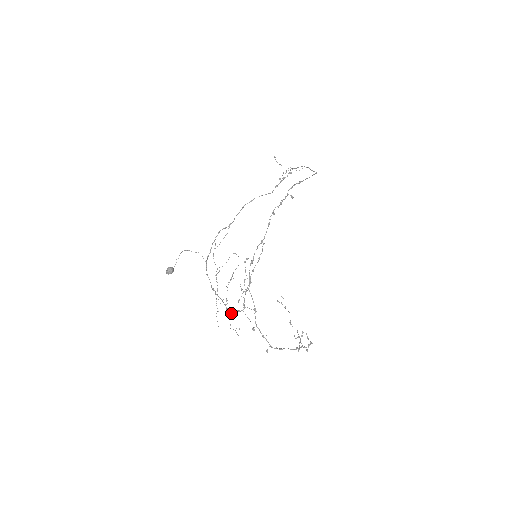
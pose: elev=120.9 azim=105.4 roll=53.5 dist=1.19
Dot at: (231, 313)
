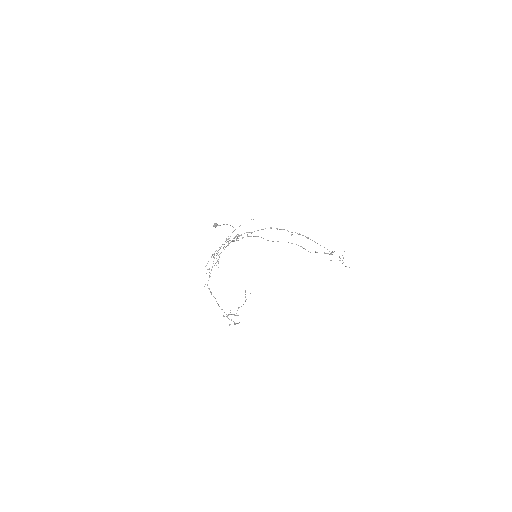
Dot at: (211, 257)
